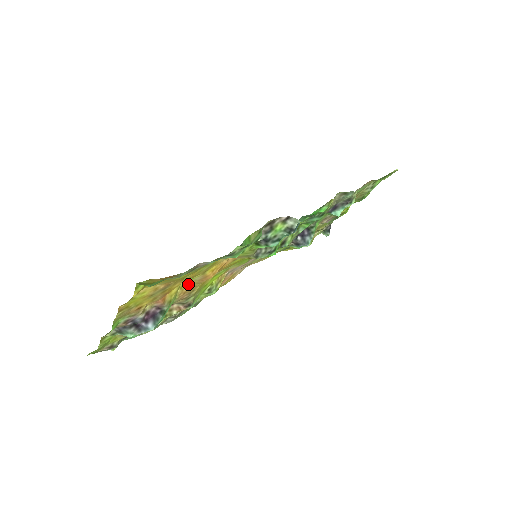
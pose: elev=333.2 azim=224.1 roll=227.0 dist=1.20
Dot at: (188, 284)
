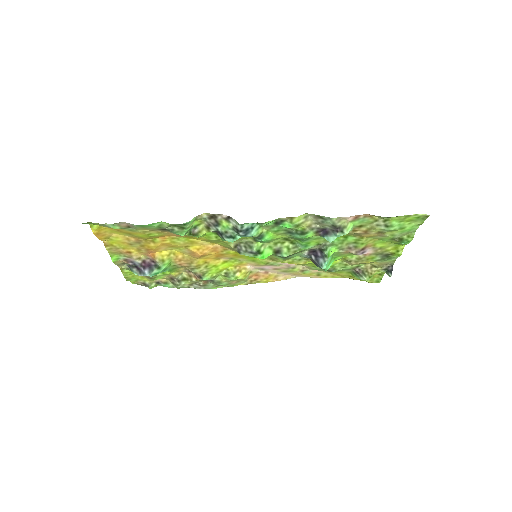
Dot at: (181, 253)
